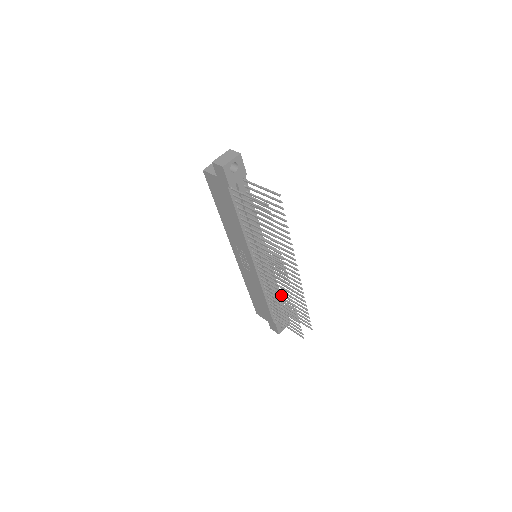
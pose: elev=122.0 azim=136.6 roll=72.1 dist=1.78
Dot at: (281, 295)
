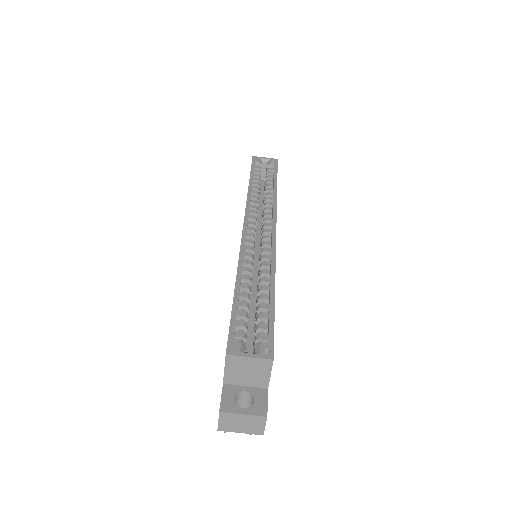
Dot at: occluded
